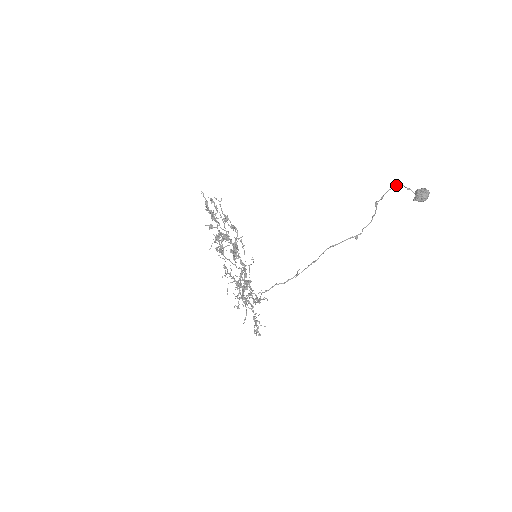
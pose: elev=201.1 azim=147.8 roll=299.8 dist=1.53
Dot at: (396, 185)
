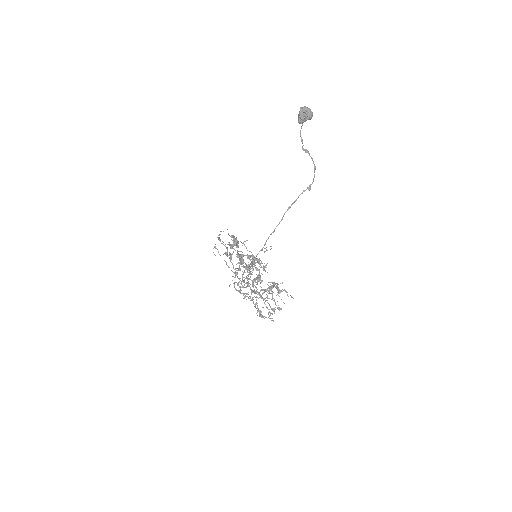
Dot at: (302, 124)
